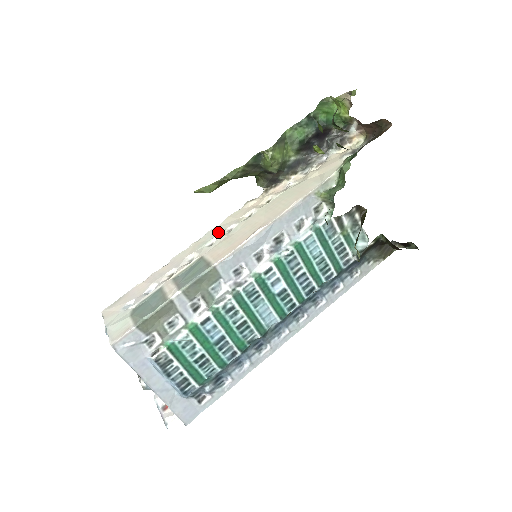
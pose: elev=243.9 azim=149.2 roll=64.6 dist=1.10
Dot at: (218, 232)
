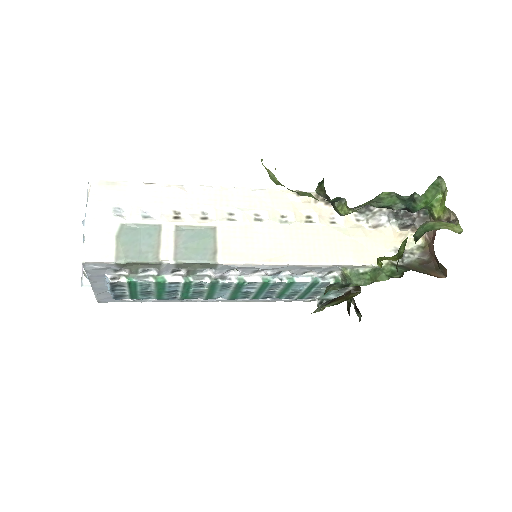
Dot at: (247, 204)
